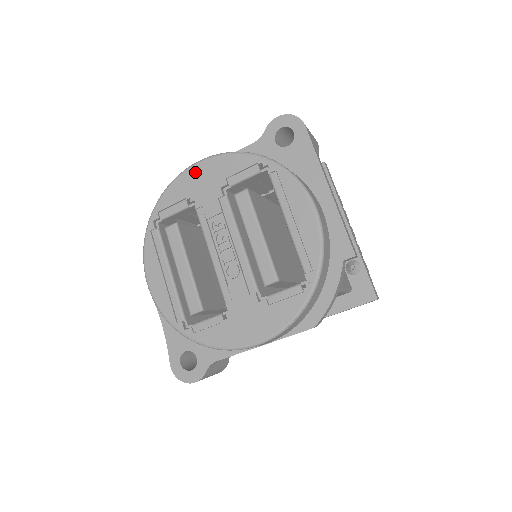
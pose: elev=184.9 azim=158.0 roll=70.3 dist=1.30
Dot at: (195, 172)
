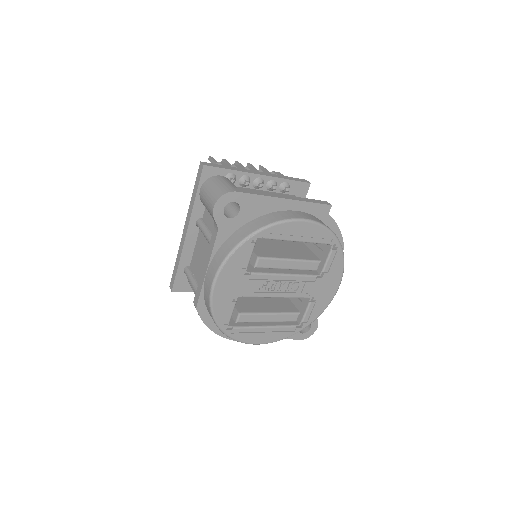
Dot at: (220, 289)
